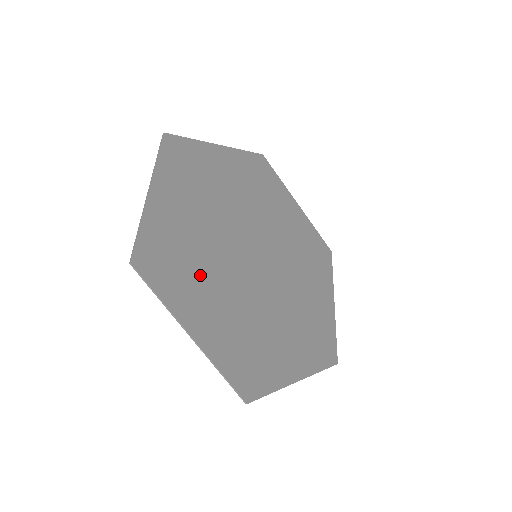
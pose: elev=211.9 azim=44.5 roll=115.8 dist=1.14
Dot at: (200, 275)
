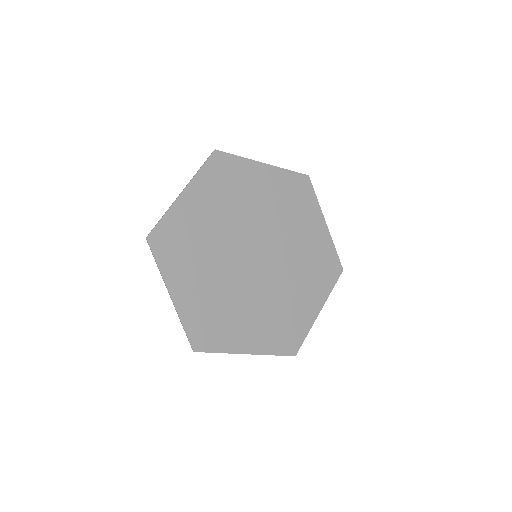
Dot at: (197, 258)
